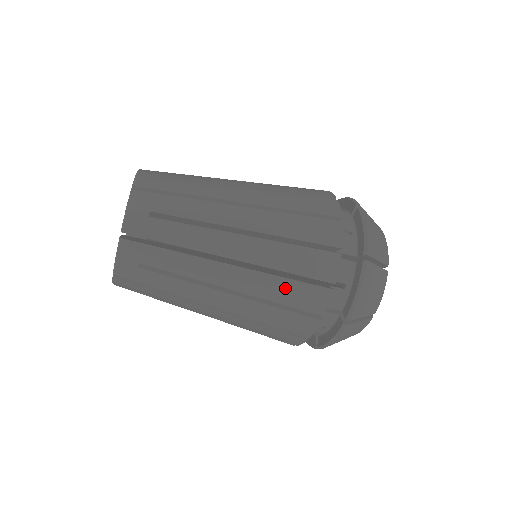
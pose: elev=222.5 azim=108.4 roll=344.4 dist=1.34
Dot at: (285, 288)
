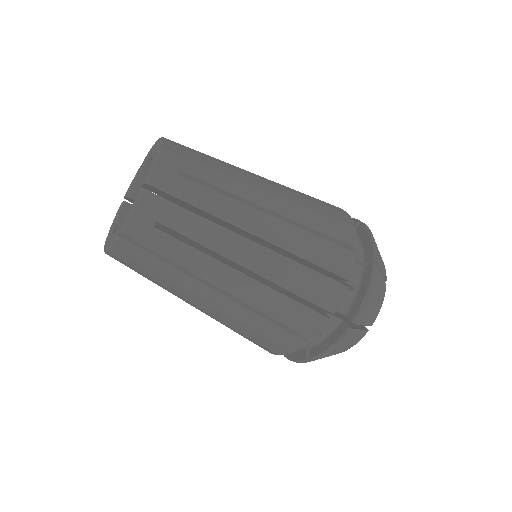
Dot at: (317, 217)
